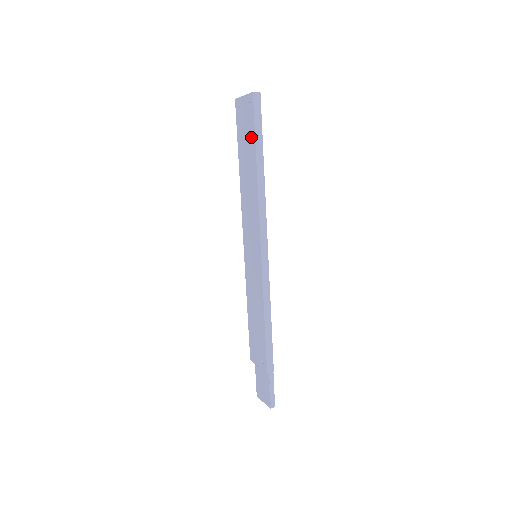
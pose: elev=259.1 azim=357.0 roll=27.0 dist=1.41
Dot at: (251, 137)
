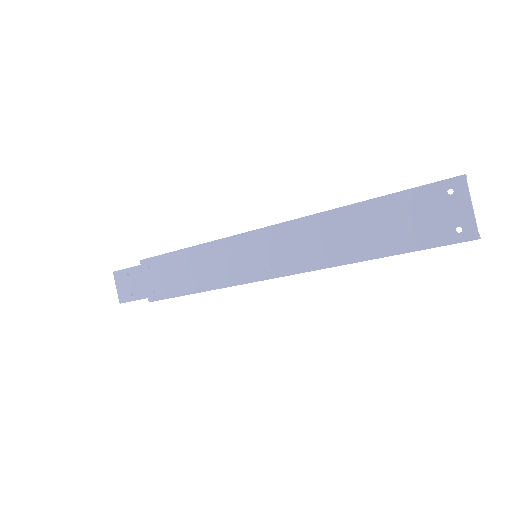
Dot at: (409, 240)
